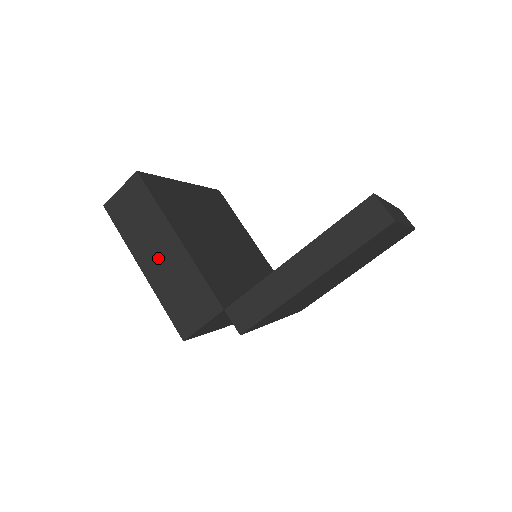
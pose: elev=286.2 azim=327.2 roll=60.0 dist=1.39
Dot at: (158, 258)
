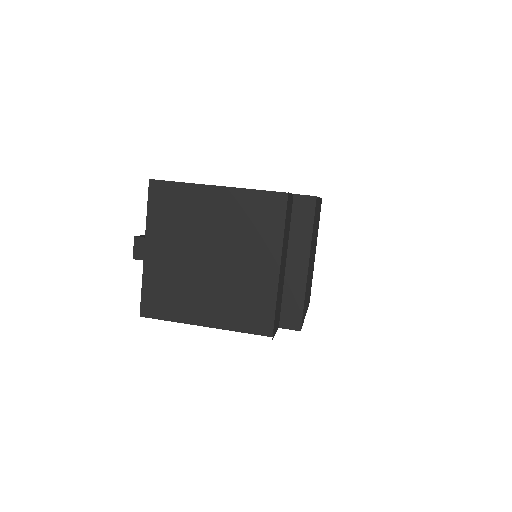
Dot at: occluded
